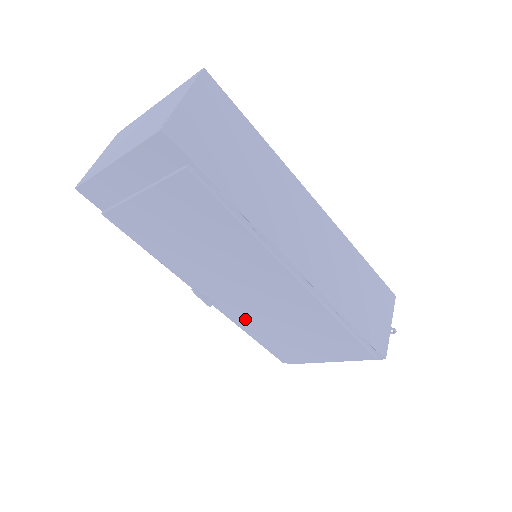
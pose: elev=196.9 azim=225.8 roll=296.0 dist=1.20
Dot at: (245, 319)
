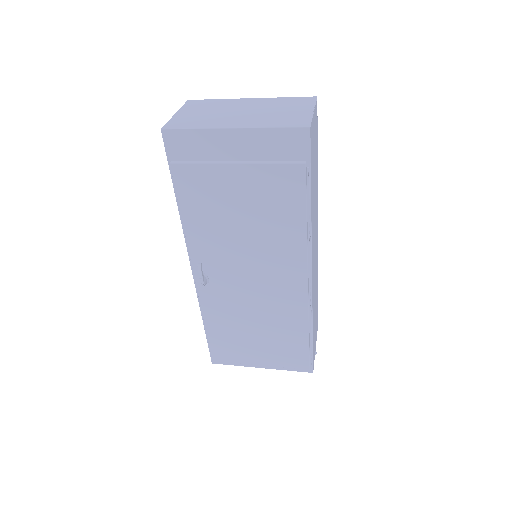
Dot at: (218, 308)
